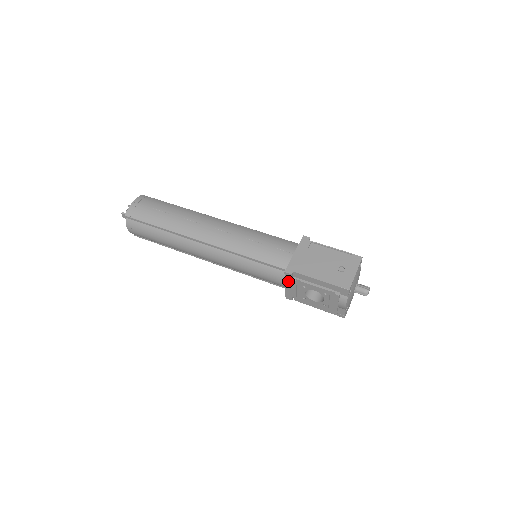
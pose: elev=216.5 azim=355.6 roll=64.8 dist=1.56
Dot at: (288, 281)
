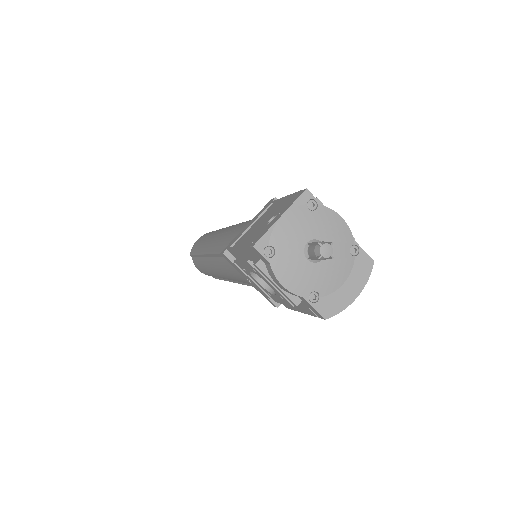
Dot at: (237, 269)
